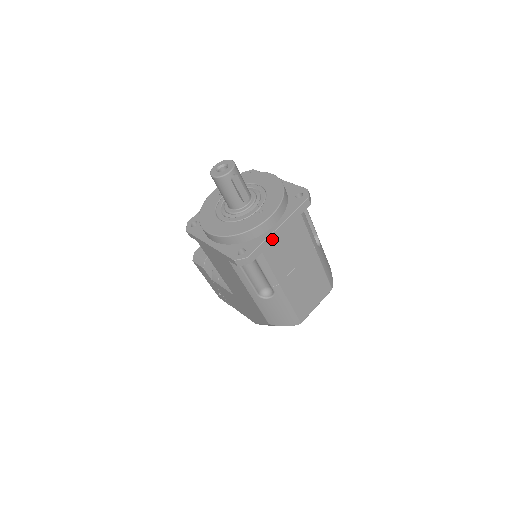
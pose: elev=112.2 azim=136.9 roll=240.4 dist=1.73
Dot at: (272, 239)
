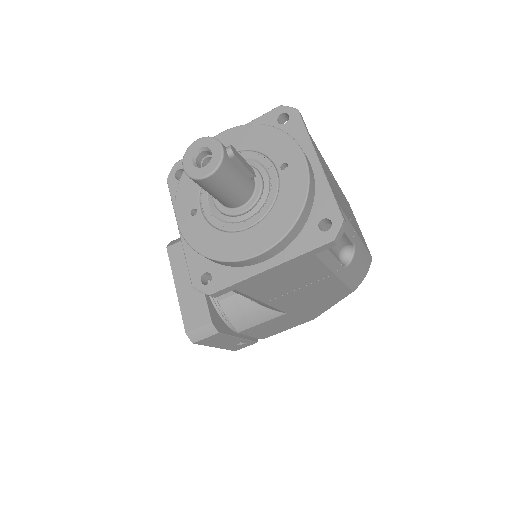
Dot at: (328, 181)
